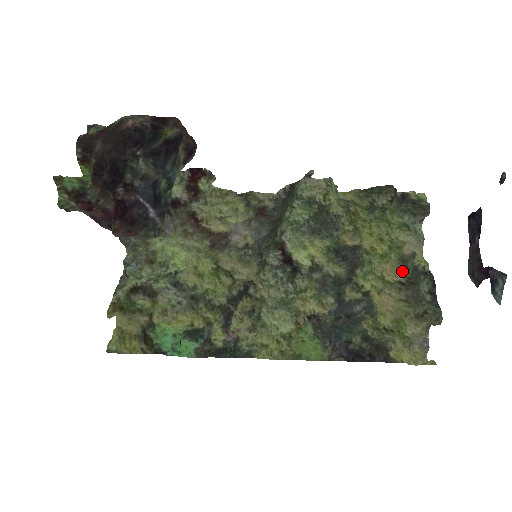
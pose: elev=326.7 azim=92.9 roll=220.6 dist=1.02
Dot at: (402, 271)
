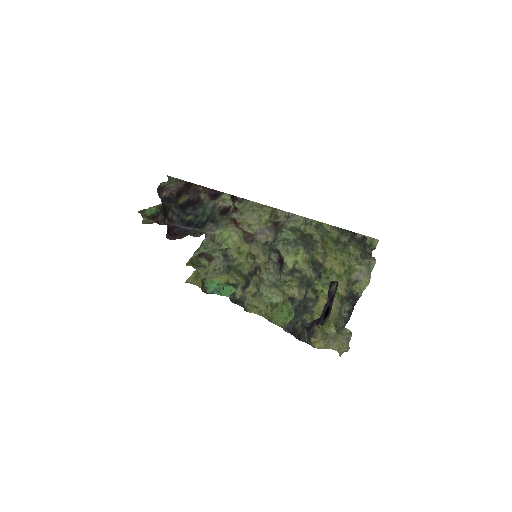
Dot at: (347, 290)
